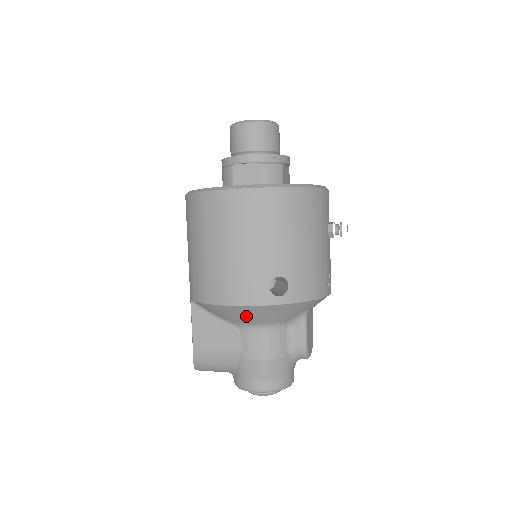
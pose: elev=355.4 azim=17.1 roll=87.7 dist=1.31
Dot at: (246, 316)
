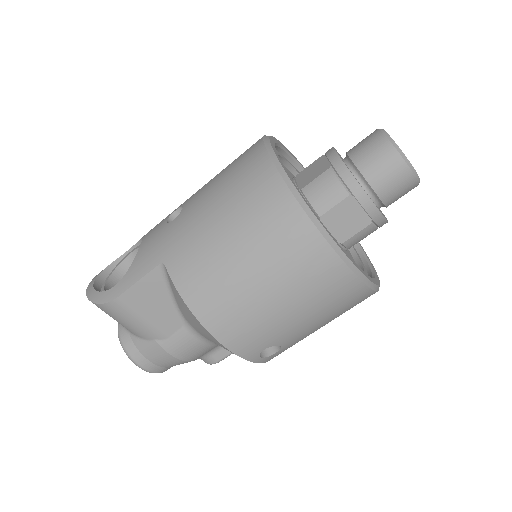
Dot at: (211, 339)
